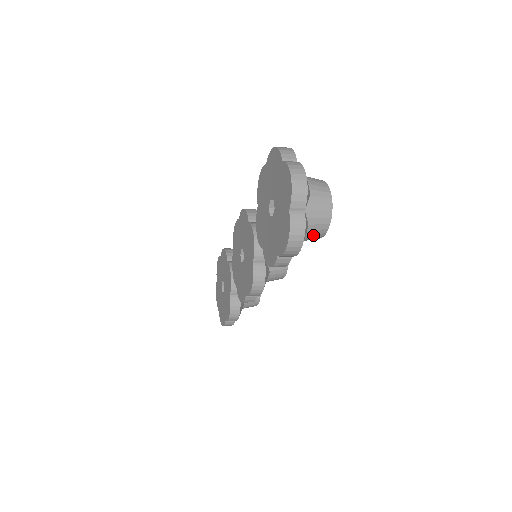
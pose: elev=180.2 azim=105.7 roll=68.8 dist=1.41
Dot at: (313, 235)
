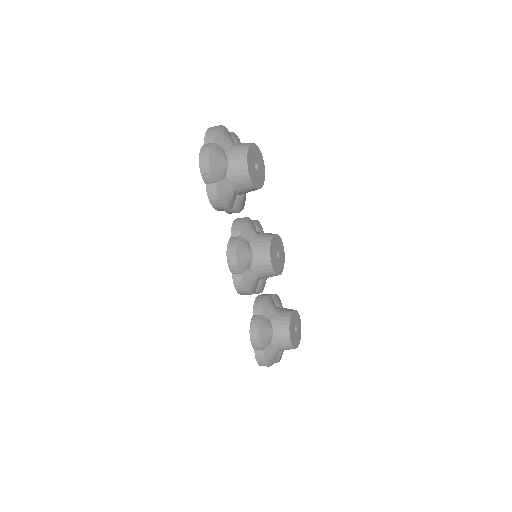
Dot at: (237, 172)
